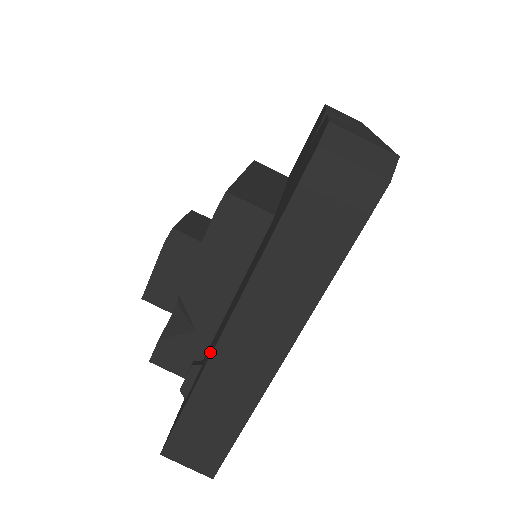
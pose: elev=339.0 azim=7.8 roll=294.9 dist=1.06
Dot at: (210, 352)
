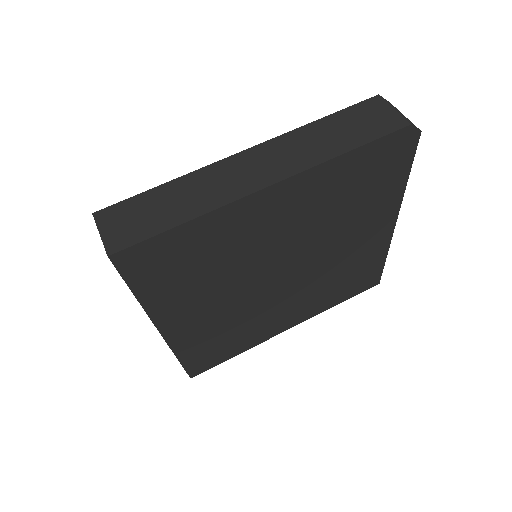
Dot at: occluded
